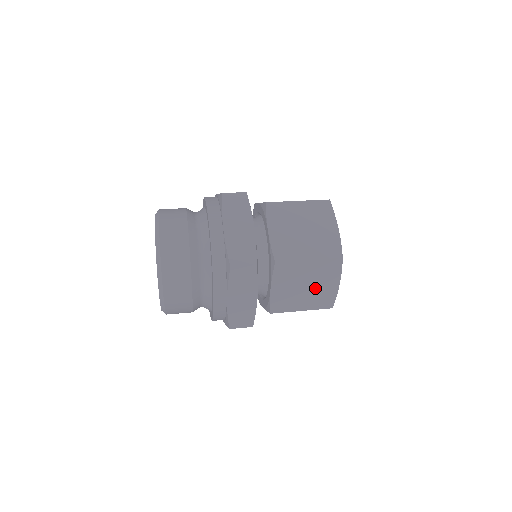
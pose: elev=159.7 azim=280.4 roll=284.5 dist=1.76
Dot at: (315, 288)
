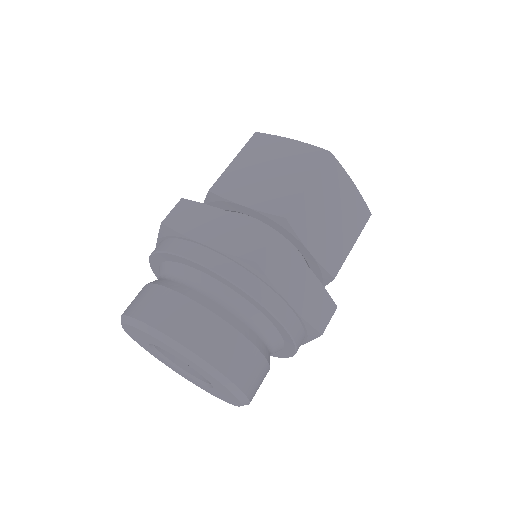
Dot at: (340, 209)
